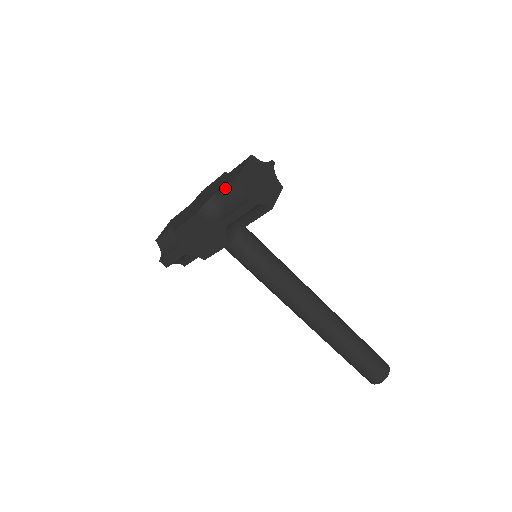
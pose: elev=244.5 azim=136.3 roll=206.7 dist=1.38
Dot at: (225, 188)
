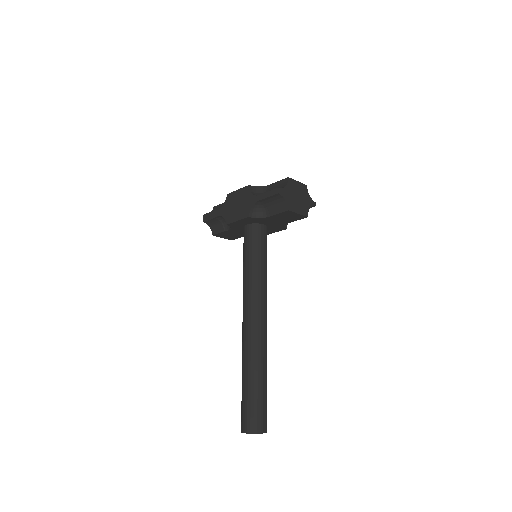
Dot at: (276, 183)
